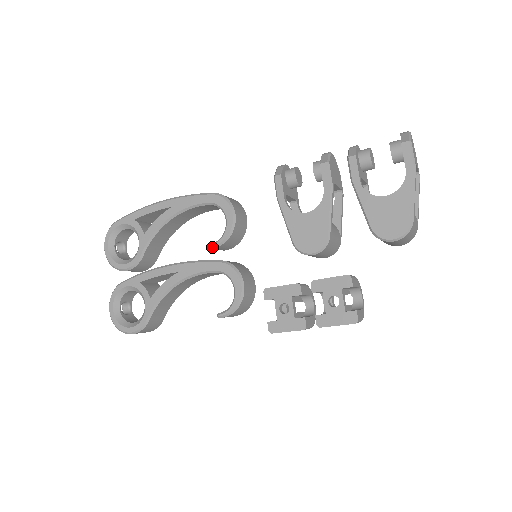
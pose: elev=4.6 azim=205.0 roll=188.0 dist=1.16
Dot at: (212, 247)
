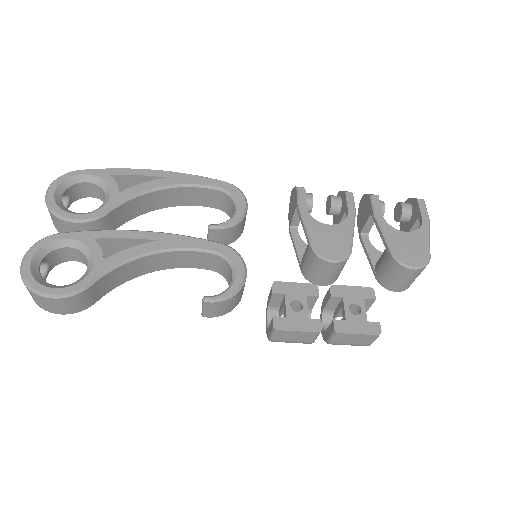
Dot at: (212, 227)
